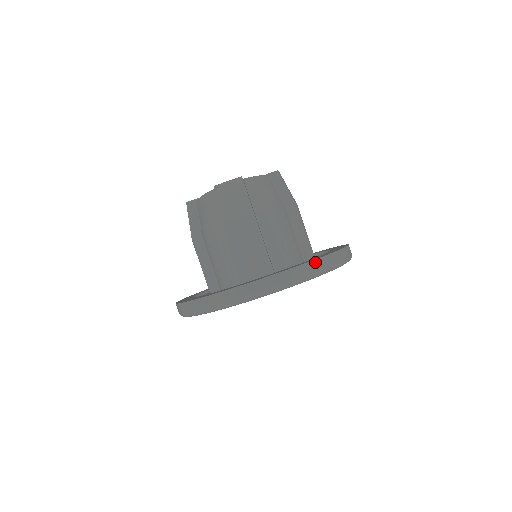
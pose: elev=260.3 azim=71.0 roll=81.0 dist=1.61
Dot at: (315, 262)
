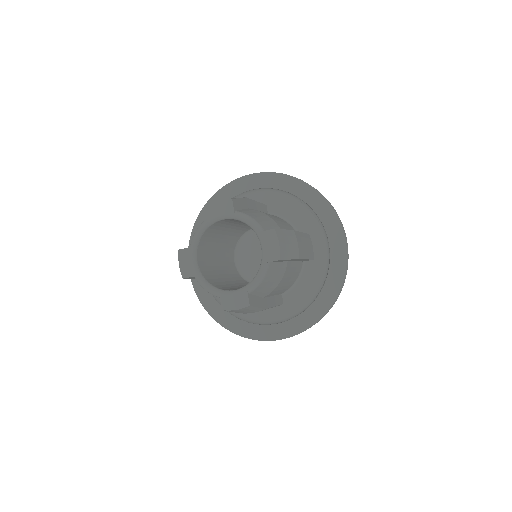
Dot at: (319, 320)
